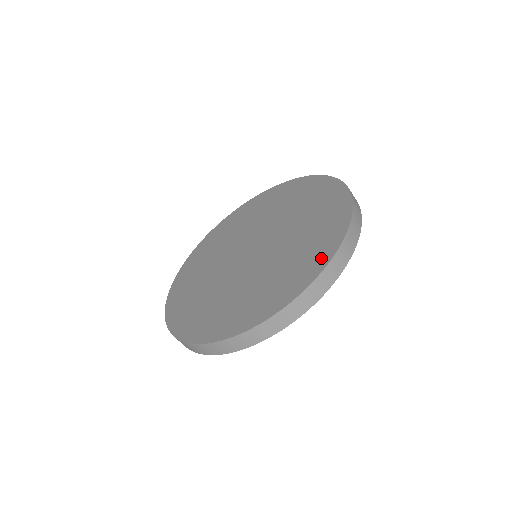
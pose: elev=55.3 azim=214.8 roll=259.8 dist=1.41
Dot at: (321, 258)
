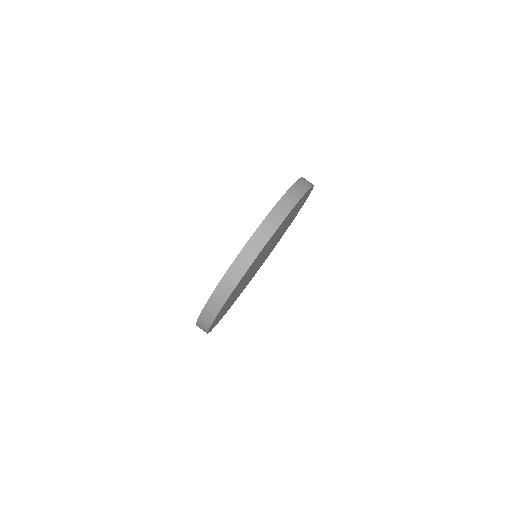
Dot at: occluded
